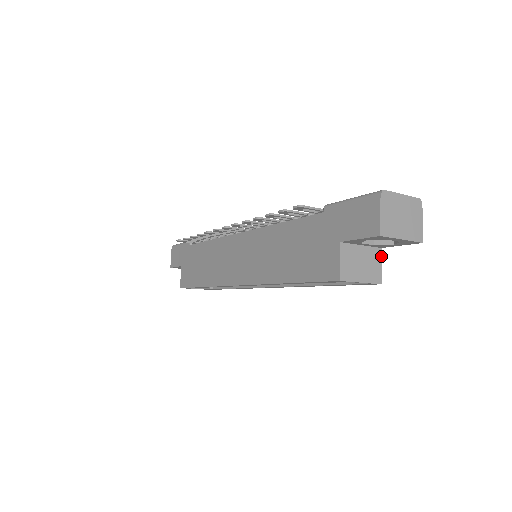
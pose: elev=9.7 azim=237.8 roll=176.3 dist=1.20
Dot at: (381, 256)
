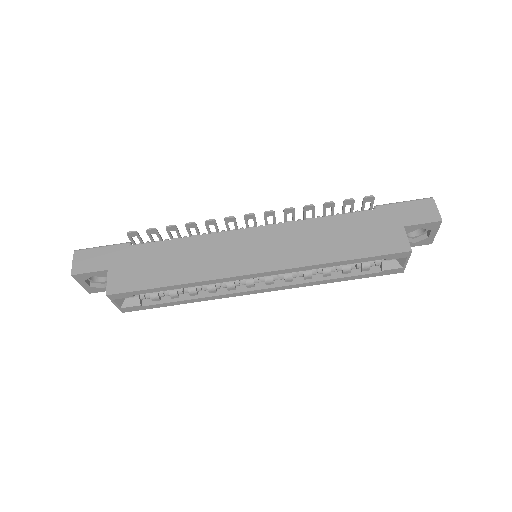
Dot at: occluded
